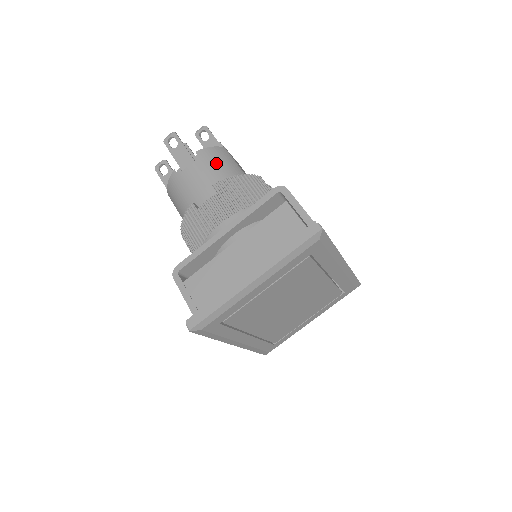
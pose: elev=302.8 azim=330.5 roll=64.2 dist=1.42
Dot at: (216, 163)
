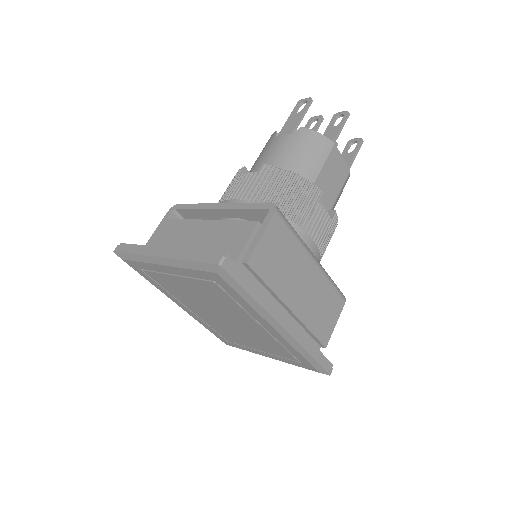
Dot at: (301, 149)
